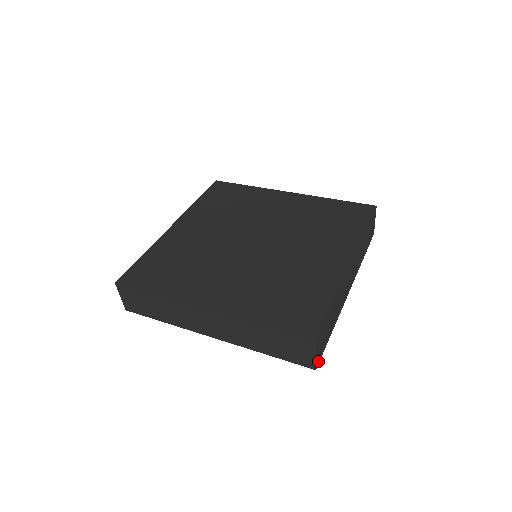
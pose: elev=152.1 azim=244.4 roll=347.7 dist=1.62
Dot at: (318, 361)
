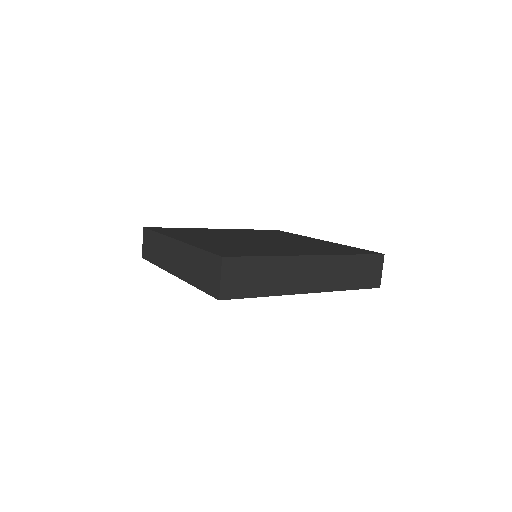
Dot at: occluded
